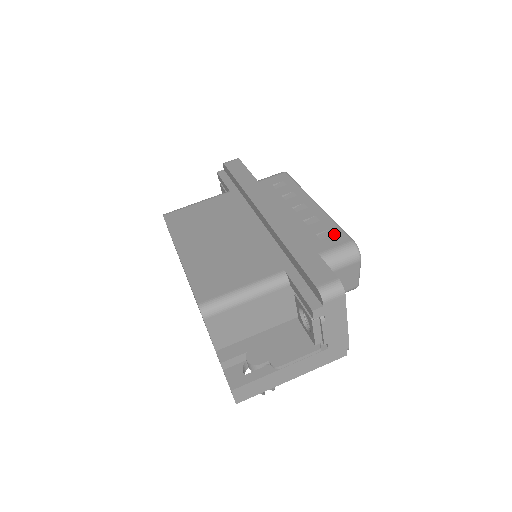
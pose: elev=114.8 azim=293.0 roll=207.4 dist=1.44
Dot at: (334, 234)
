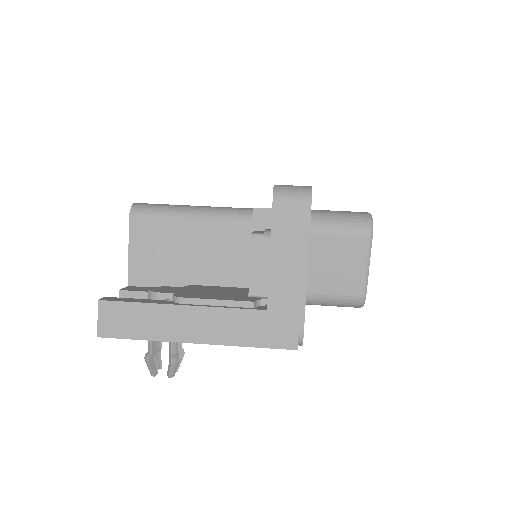
Dot at: occluded
